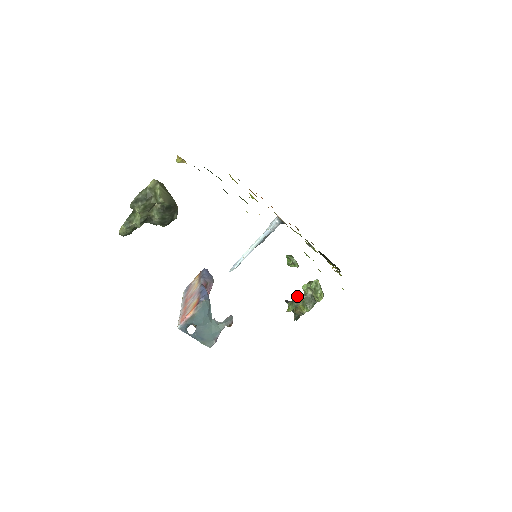
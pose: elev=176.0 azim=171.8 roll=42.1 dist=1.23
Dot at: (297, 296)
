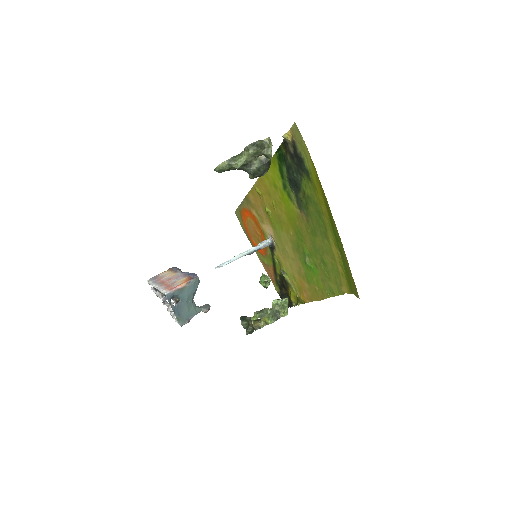
Dot at: (265, 308)
